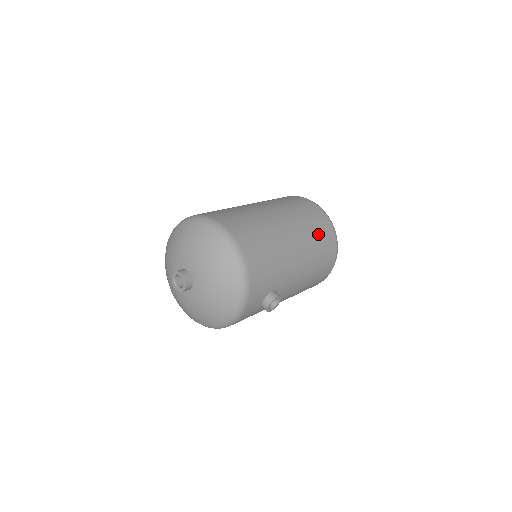
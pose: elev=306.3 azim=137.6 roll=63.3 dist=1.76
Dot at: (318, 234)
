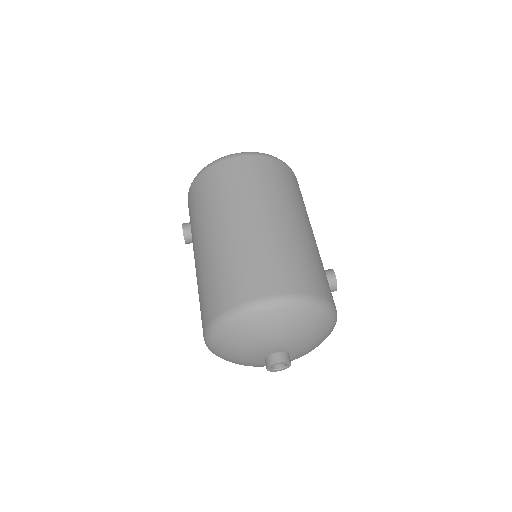
Dot at: (283, 183)
